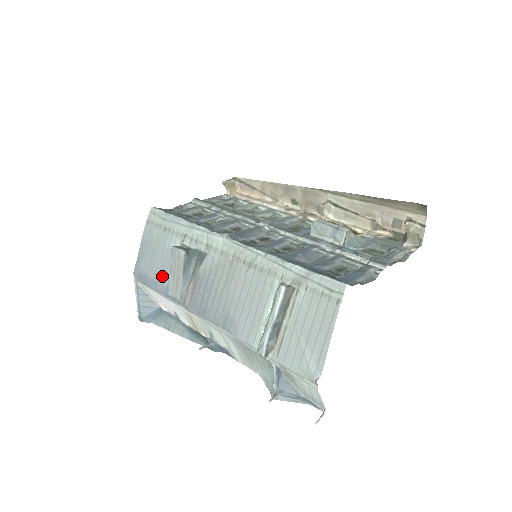
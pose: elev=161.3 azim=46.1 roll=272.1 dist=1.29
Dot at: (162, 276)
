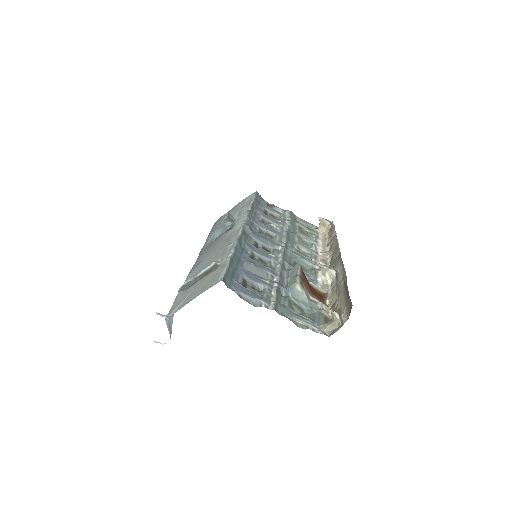
Dot at: occluded
